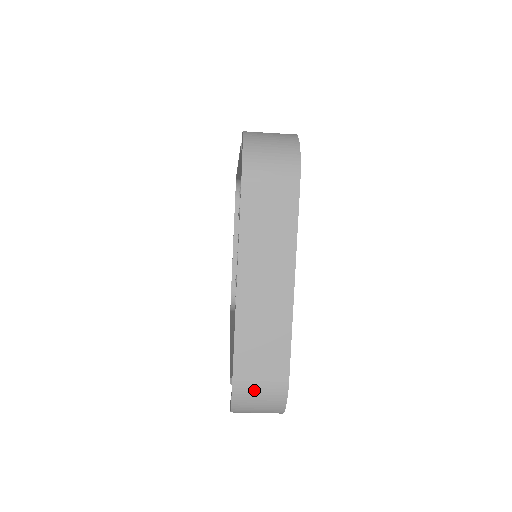
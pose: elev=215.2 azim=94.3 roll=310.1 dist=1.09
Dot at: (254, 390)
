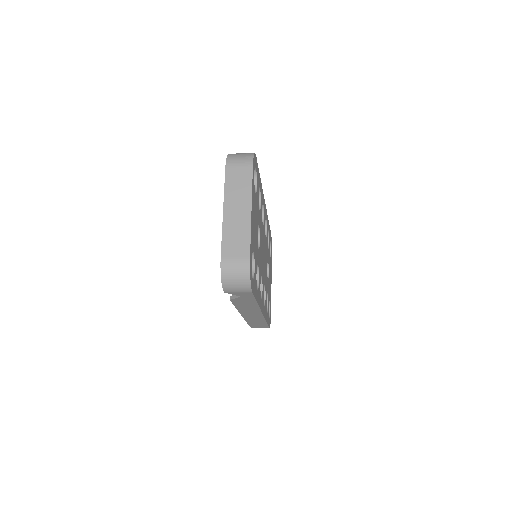
Dot at: (232, 264)
